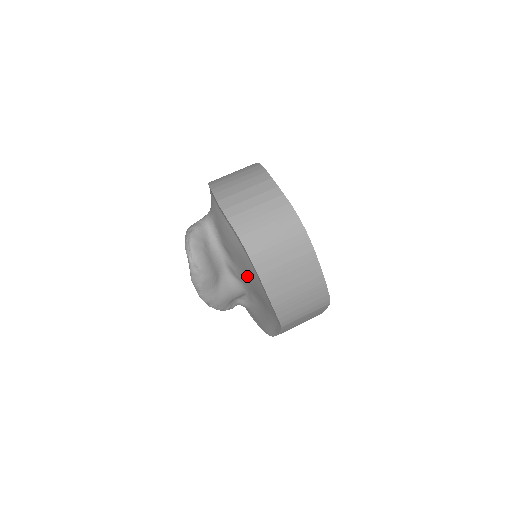
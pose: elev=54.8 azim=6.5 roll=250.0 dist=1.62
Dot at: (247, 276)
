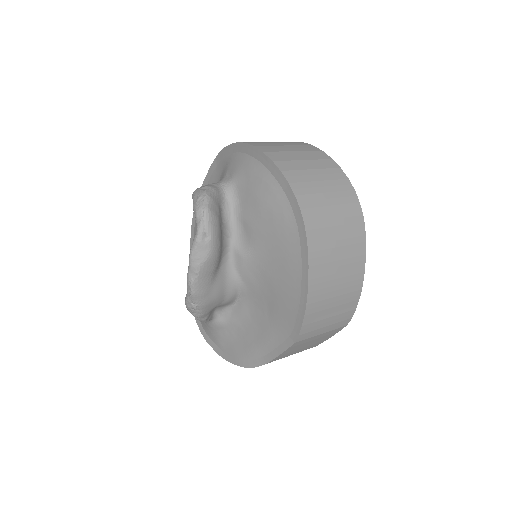
Dot at: (268, 264)
